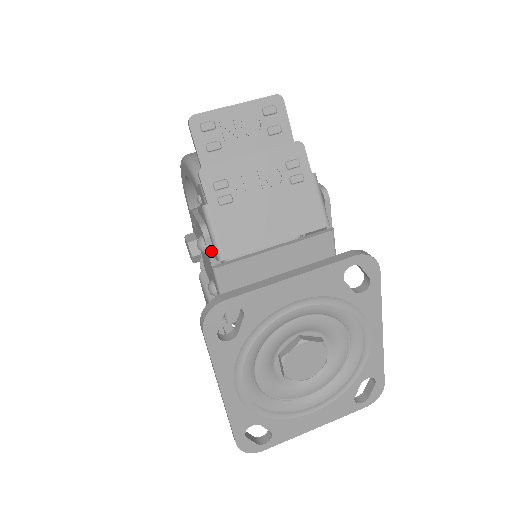
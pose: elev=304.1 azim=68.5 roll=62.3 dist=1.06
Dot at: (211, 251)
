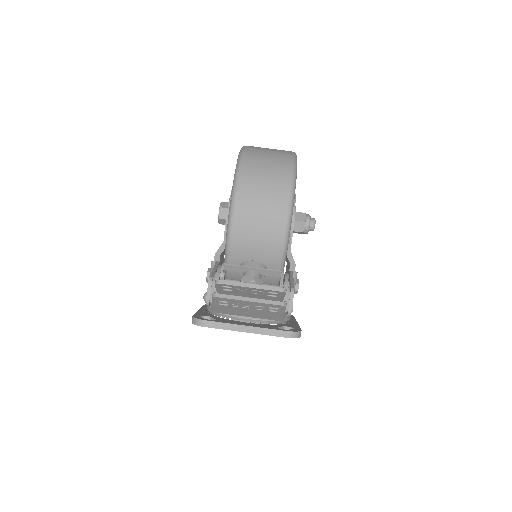
Dot at: occluded
